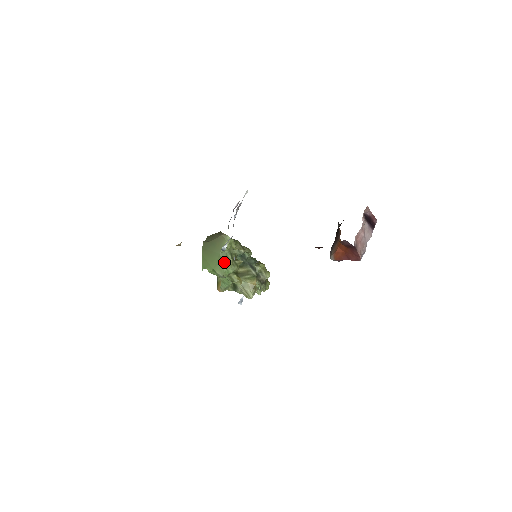
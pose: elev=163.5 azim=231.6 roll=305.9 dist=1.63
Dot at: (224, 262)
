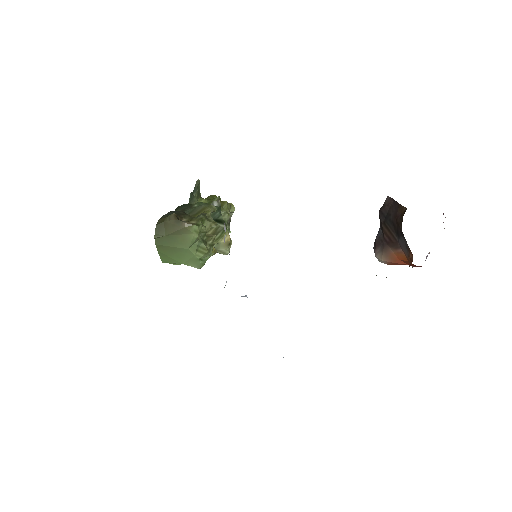
Dot at: (198, 256)
